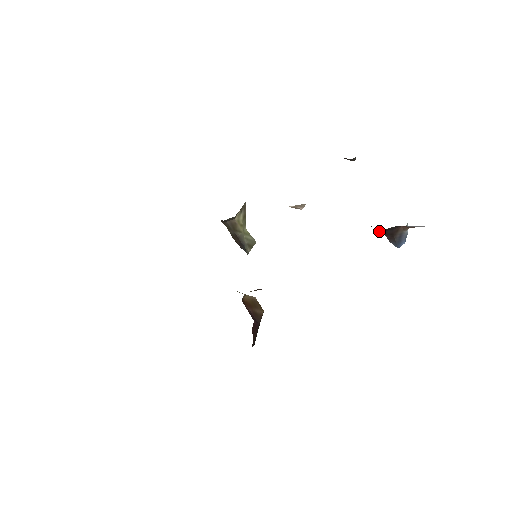
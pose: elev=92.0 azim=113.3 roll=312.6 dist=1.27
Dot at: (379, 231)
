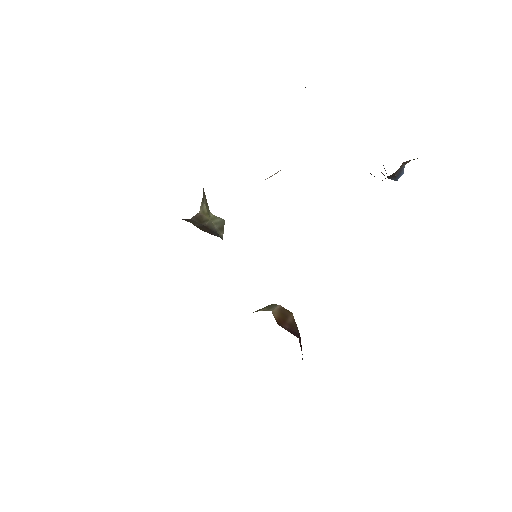
Dot at: occluded
